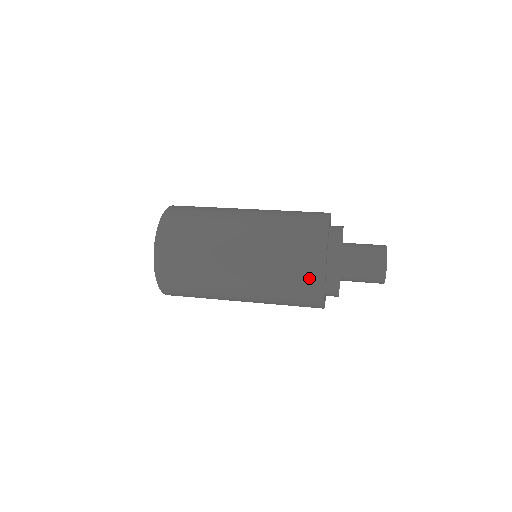
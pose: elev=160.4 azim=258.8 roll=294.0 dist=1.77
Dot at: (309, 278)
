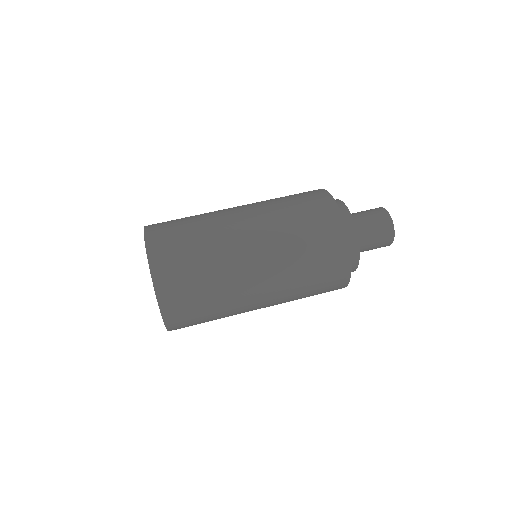
Dot at: (333, 243)
